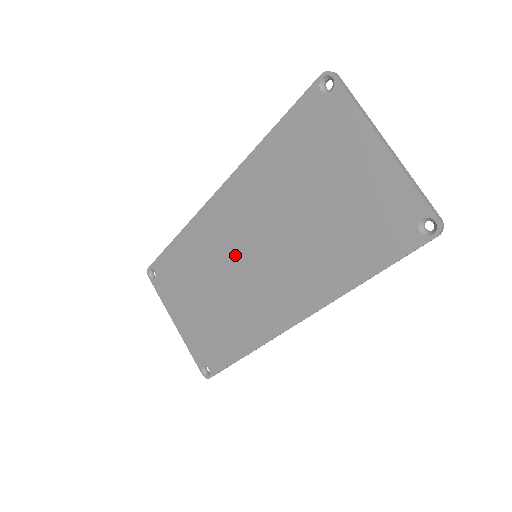
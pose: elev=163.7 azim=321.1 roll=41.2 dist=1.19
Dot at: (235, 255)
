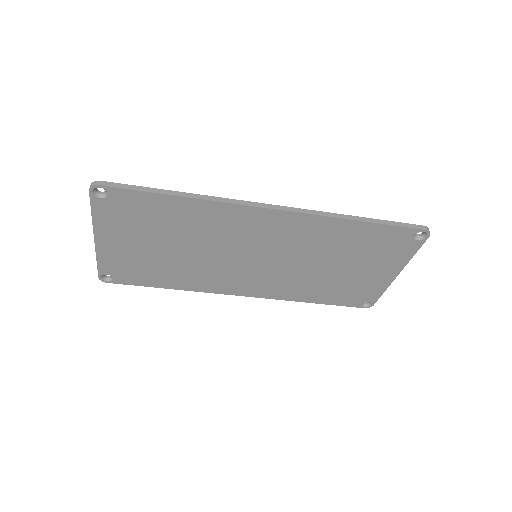
Dot at: (240, 248)
